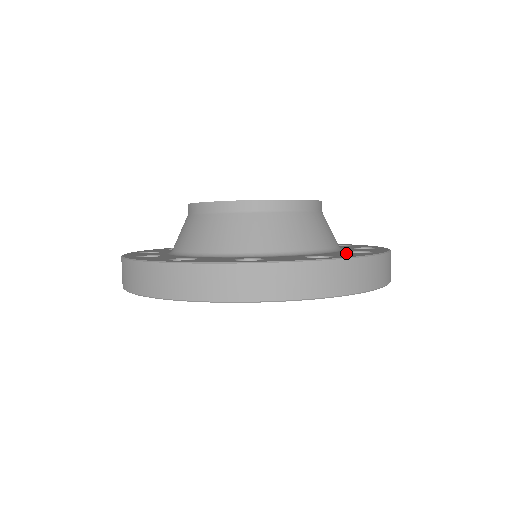
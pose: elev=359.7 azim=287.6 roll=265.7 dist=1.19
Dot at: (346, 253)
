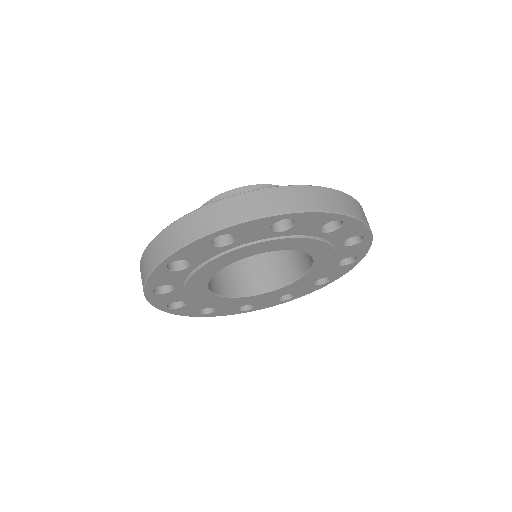
Dot at: occluded
